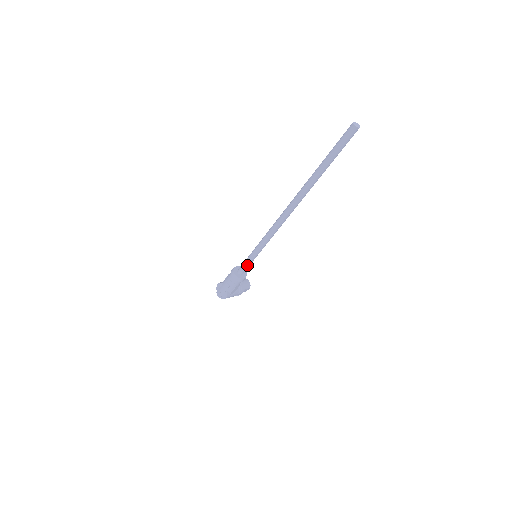
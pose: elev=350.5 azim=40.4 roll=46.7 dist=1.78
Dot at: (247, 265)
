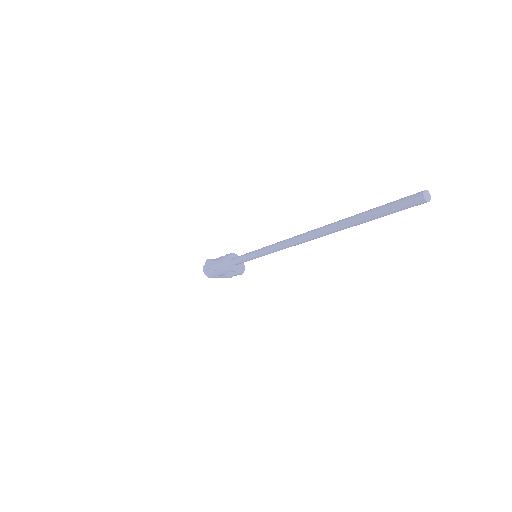
Dot at: (242, 261)
